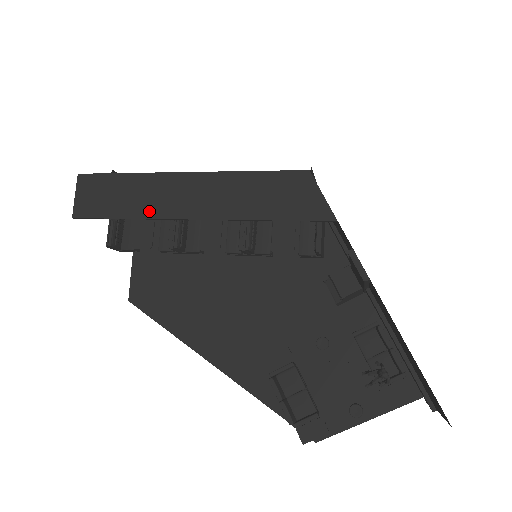
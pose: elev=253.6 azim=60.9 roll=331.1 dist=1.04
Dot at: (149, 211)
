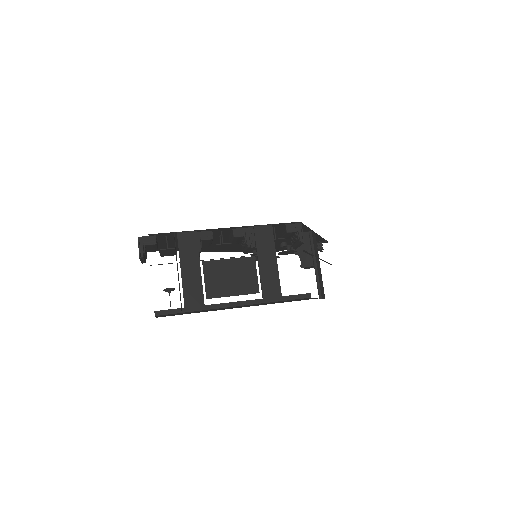
Dot at: occluded
